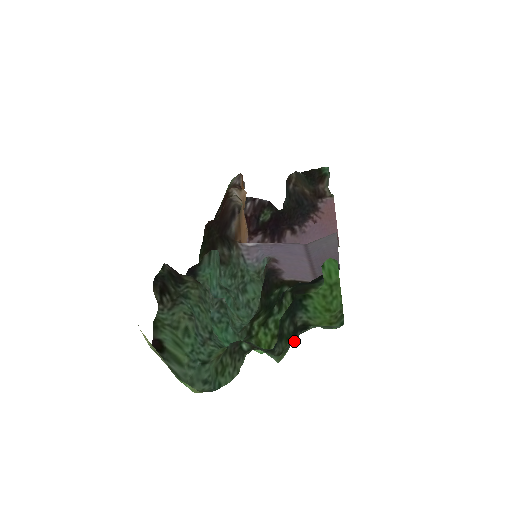
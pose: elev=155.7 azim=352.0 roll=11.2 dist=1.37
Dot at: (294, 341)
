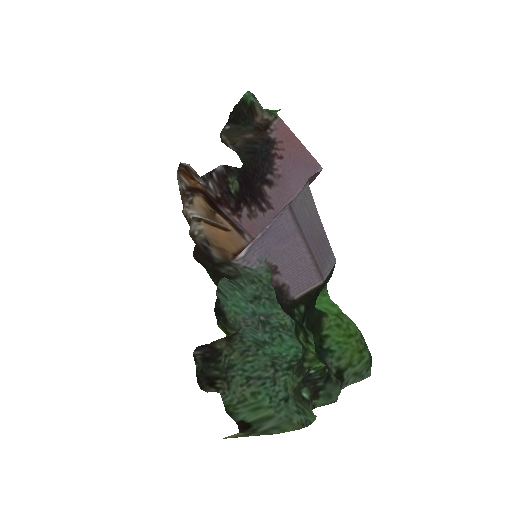
Dot at: occluded
